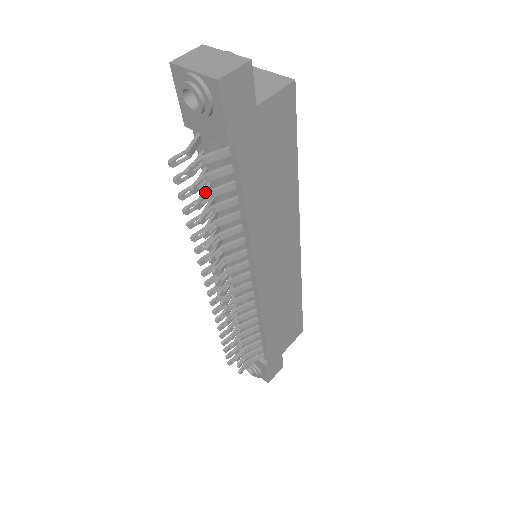
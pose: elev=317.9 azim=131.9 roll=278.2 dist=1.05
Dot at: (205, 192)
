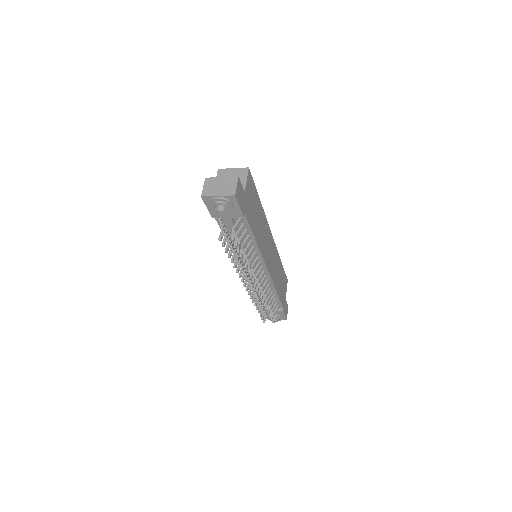
Dot at: occluded
